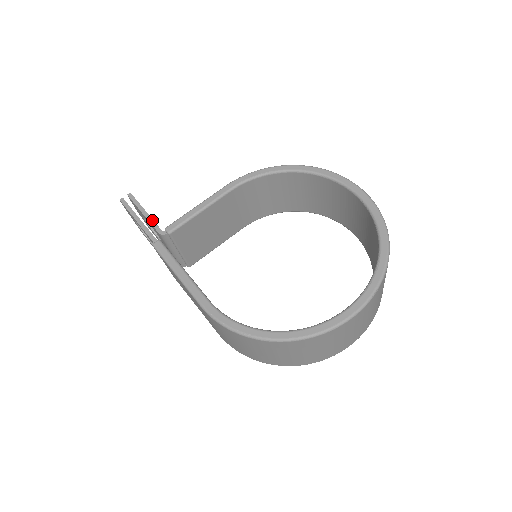
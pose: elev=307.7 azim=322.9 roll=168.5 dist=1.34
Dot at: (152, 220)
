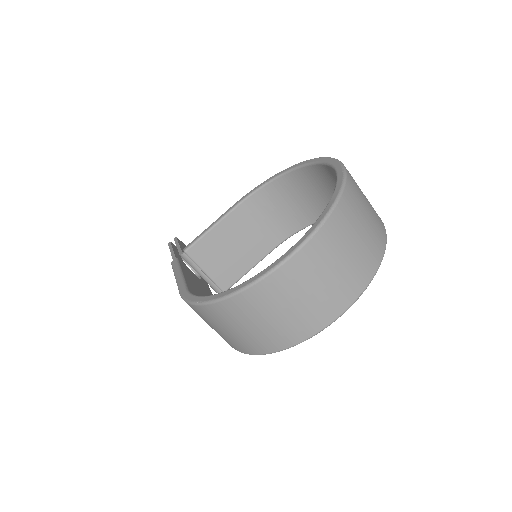
Dot at: (180, 248)
